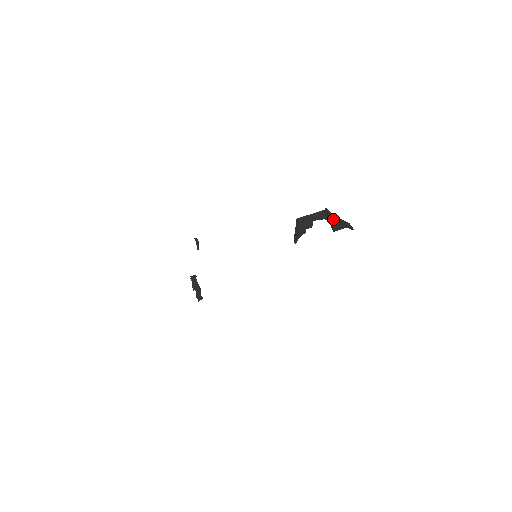
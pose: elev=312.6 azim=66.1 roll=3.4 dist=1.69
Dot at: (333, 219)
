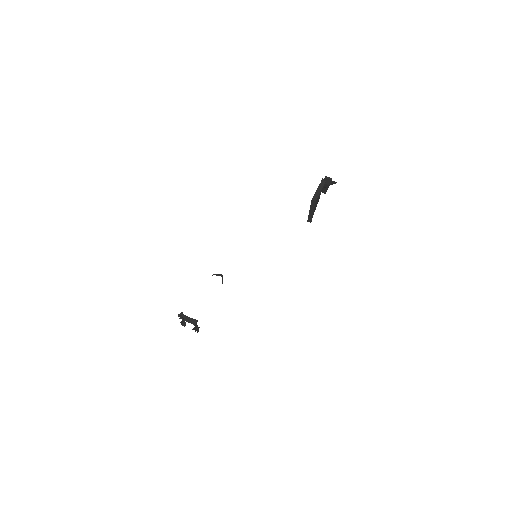
Dot at: occluded
